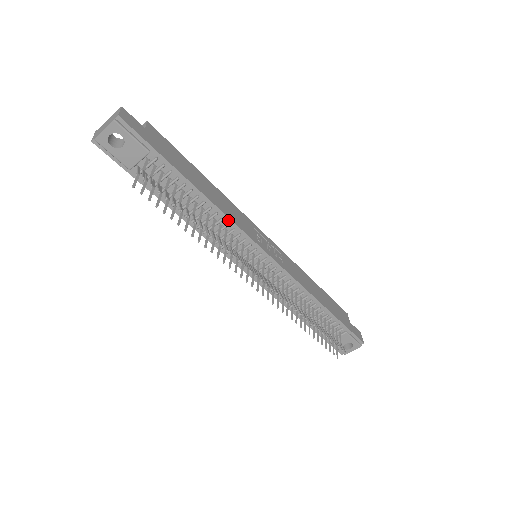
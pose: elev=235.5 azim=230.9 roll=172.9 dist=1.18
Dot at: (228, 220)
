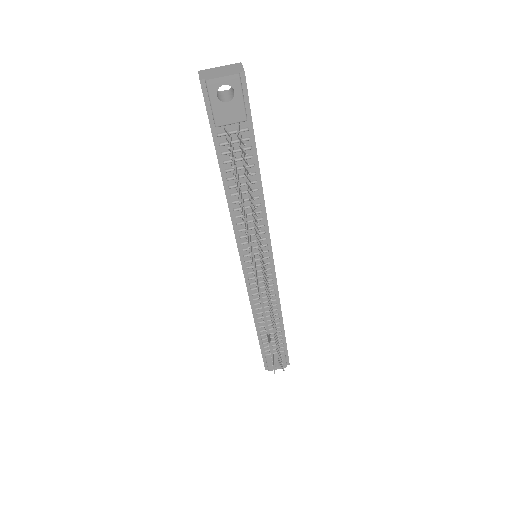
Dot at: (264, 214)
